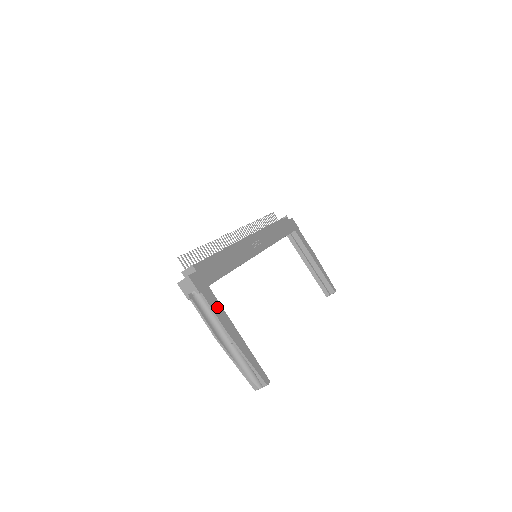
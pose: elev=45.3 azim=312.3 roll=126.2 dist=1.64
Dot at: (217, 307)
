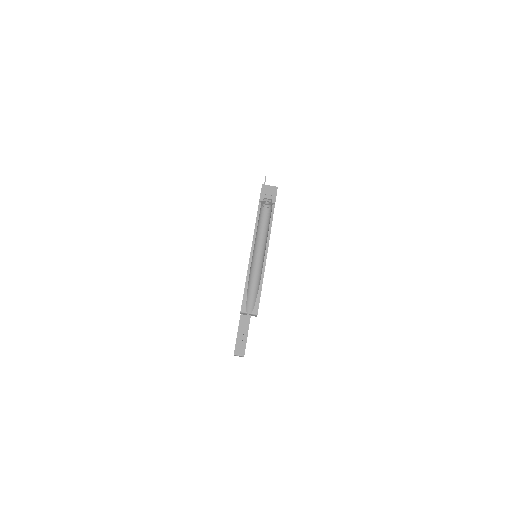
Dot at: occluded
